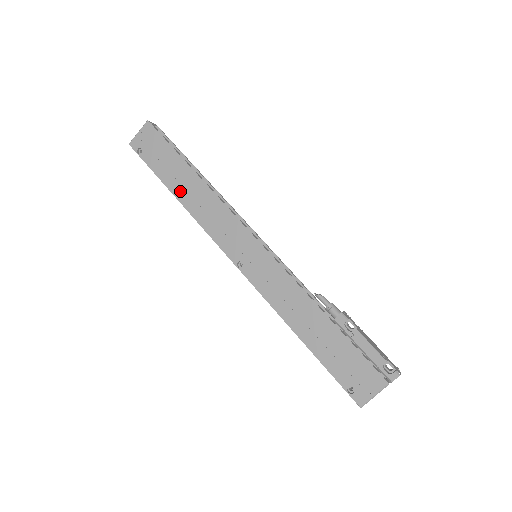
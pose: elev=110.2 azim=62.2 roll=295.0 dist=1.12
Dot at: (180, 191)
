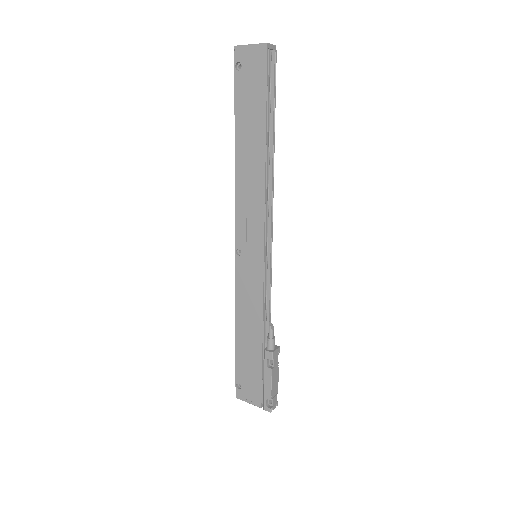
Dot at: (242, 147)
